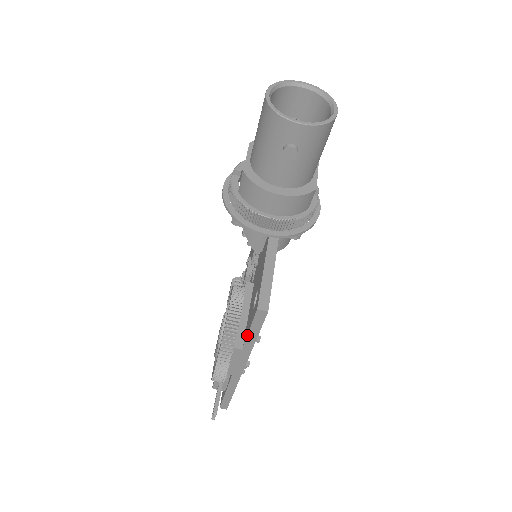
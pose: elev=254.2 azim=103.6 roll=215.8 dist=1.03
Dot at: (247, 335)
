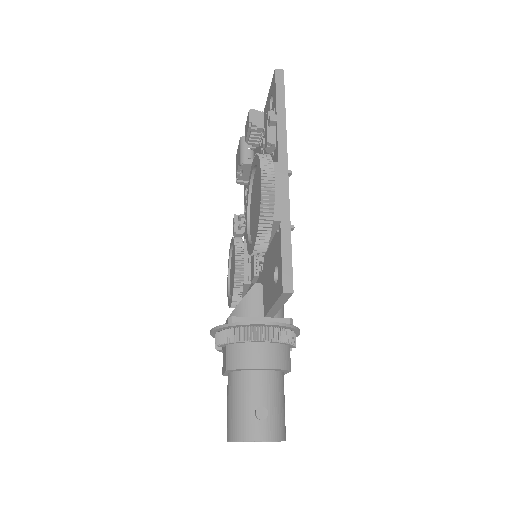
Dot at: occluded
